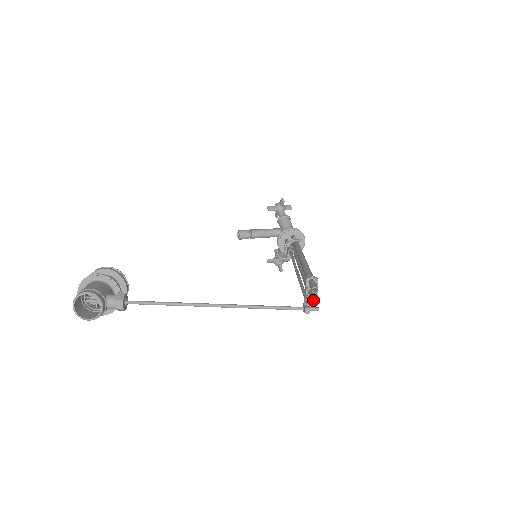
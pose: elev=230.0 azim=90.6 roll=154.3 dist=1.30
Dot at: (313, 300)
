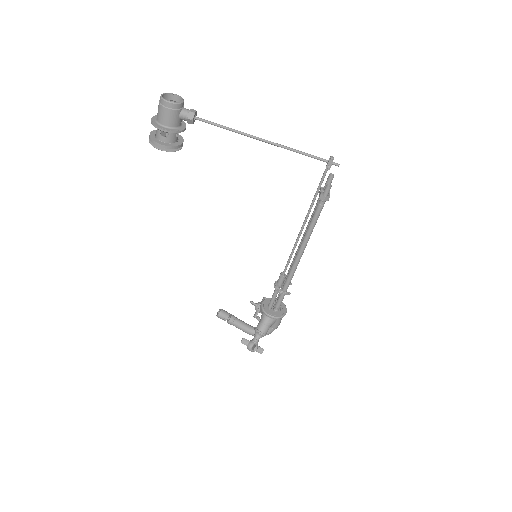
Dot at: (329, 186)
